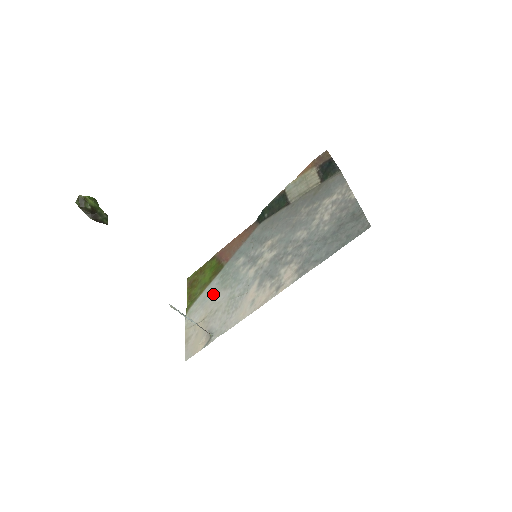
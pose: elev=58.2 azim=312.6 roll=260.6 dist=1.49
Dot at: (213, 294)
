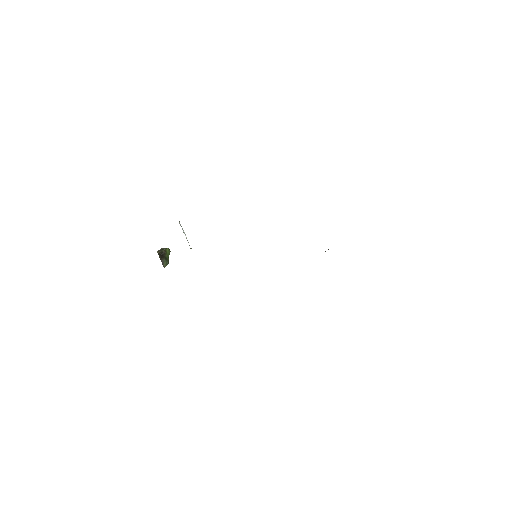
Dot at: occluded
